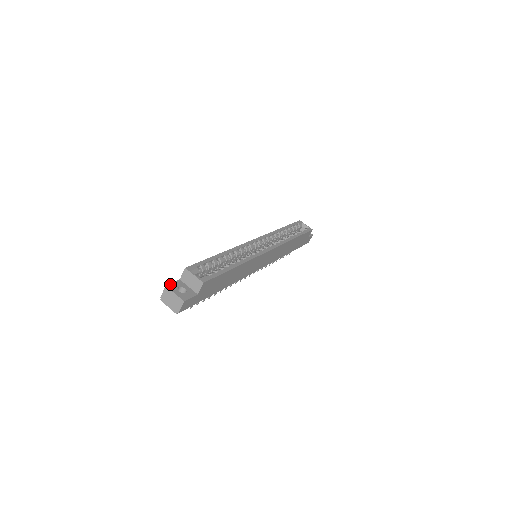
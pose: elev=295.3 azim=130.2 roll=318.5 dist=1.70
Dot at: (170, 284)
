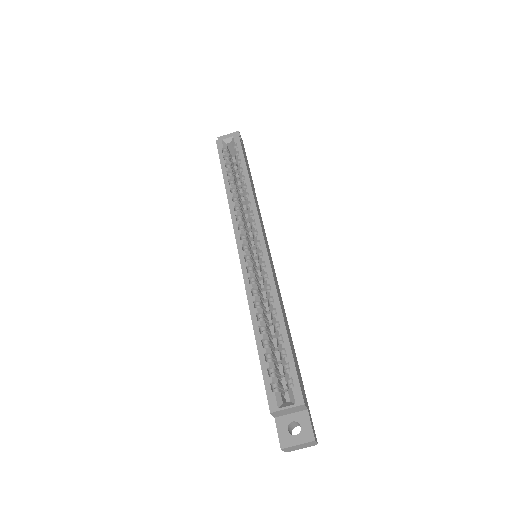
Dot at: (280, 440)
